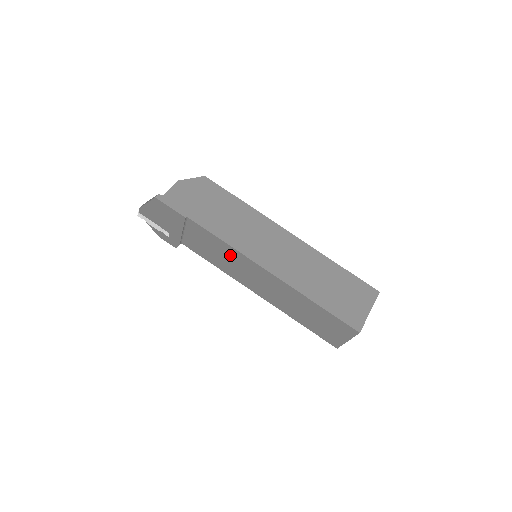
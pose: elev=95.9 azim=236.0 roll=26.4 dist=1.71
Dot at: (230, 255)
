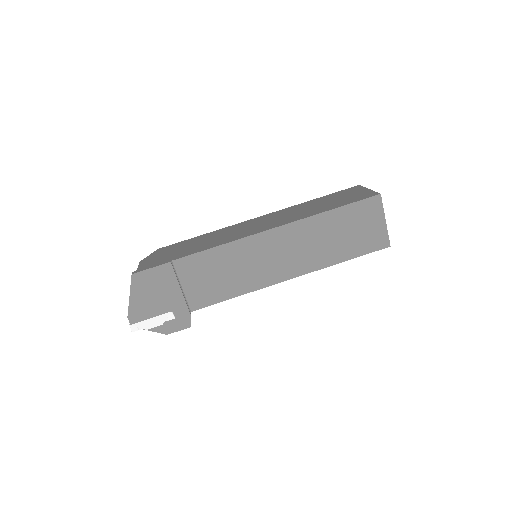
Dot at: (234, 257)
